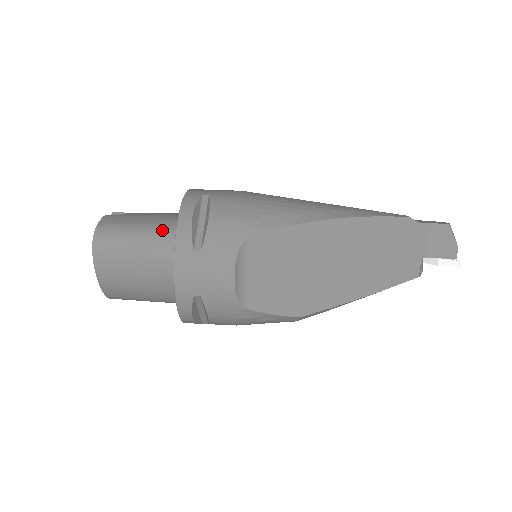
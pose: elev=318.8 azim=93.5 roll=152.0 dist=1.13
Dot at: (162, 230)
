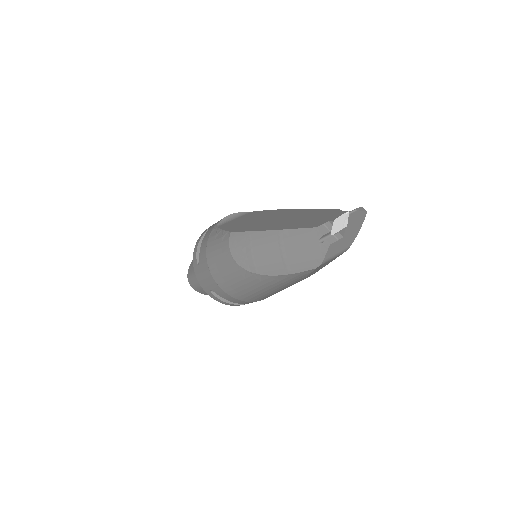
Dot at: occluded
